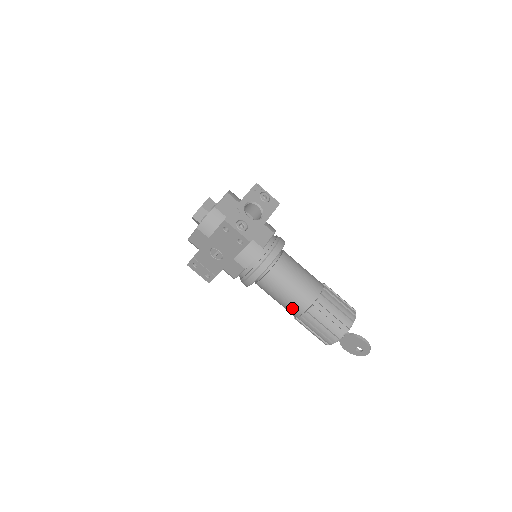
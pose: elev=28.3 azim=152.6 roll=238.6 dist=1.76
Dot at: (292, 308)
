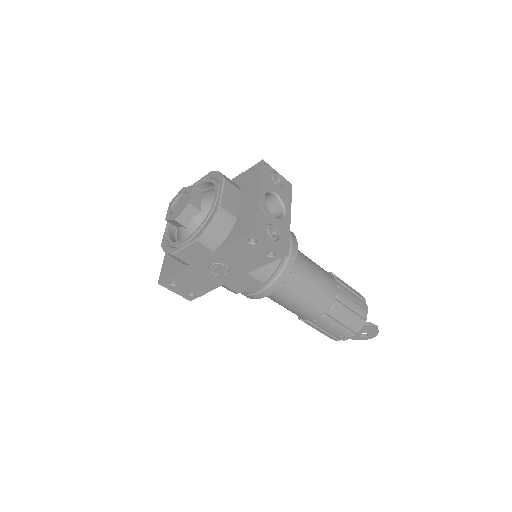
Dot at: (307, 313)
